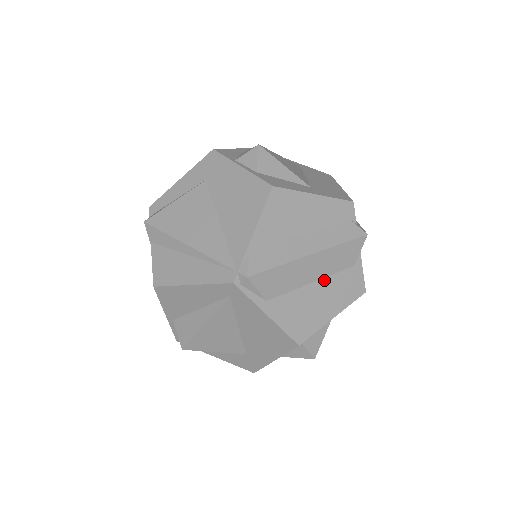
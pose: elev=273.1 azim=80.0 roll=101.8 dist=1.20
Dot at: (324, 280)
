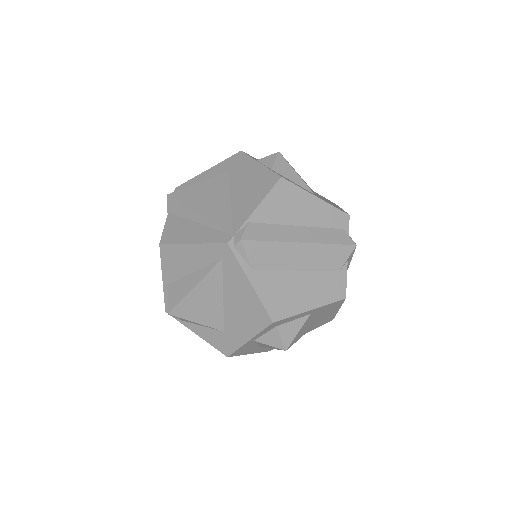
Dot at: (309, 272)
